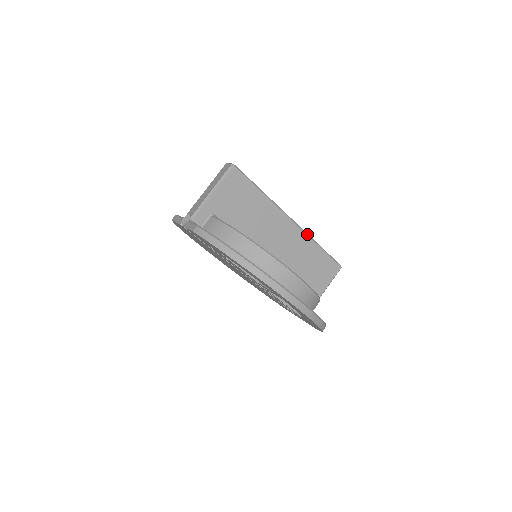
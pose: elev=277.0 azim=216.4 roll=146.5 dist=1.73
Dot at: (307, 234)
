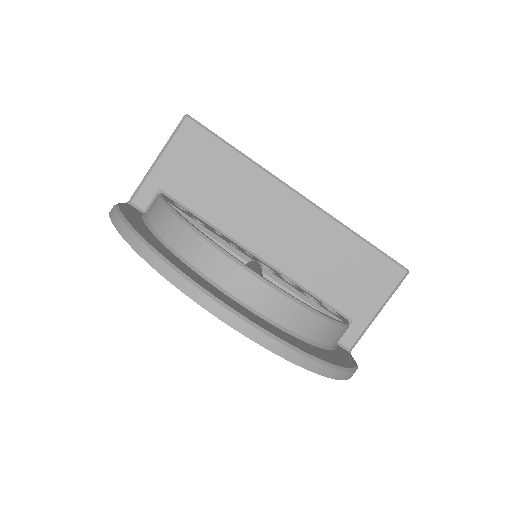
Dot at: (330, 216)
